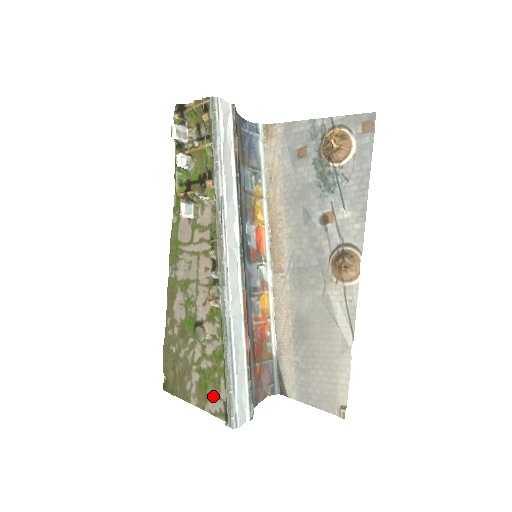
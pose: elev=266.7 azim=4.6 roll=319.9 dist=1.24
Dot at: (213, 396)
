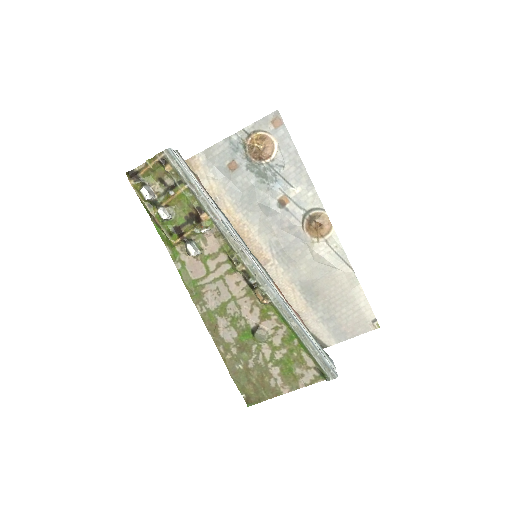
Dot at: (301, 372)
